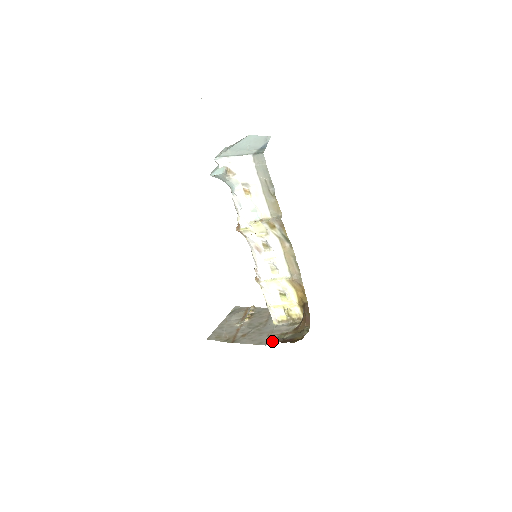
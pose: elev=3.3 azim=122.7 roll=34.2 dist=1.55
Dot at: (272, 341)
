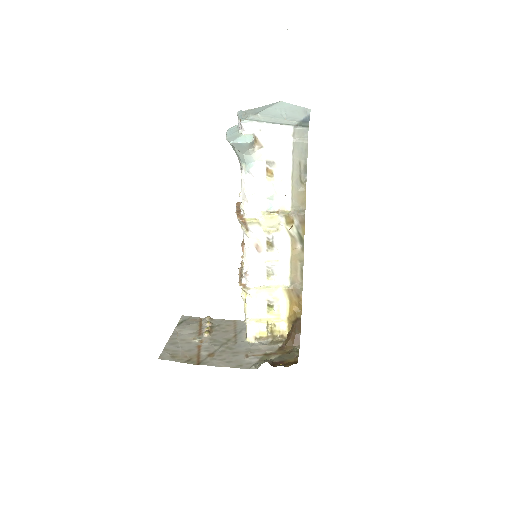
Dot at: (256, 364)
